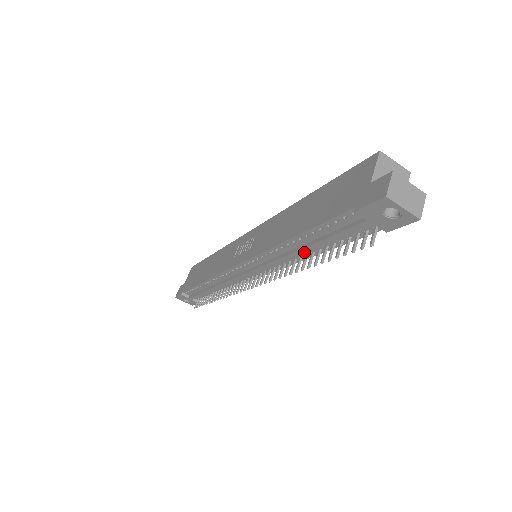
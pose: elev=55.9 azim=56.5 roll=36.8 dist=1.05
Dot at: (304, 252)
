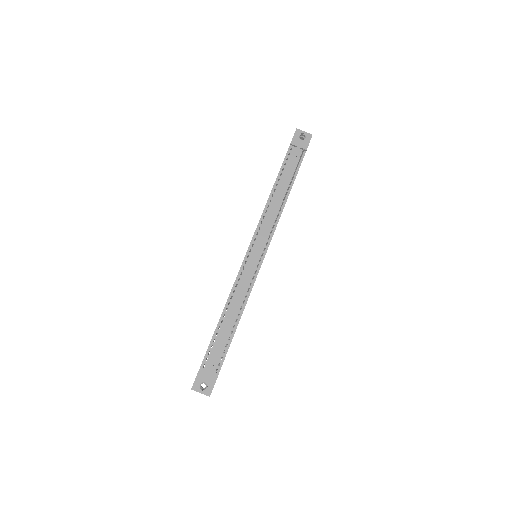
Dot at: (281, 192)
